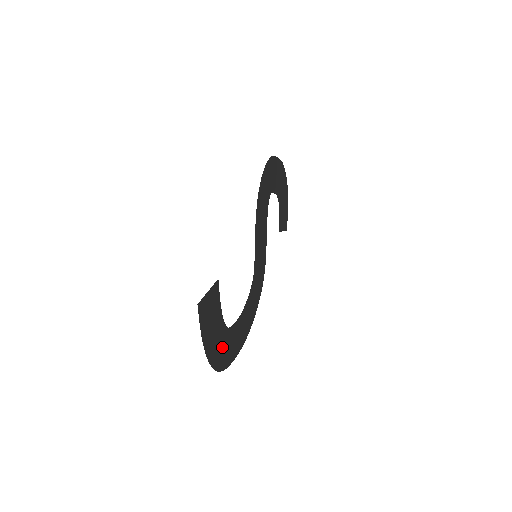
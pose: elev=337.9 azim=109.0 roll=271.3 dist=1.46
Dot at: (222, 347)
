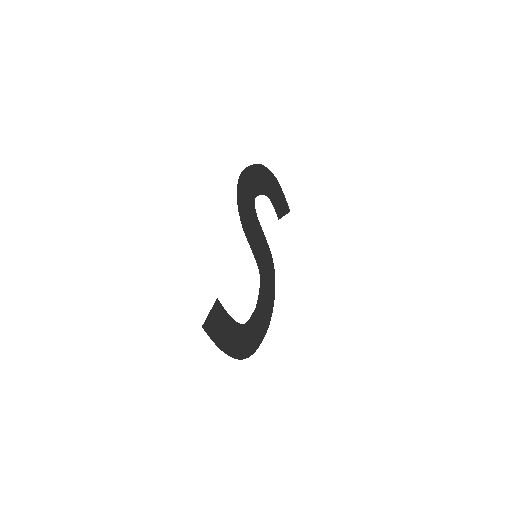
Dot at: (243, 340)
